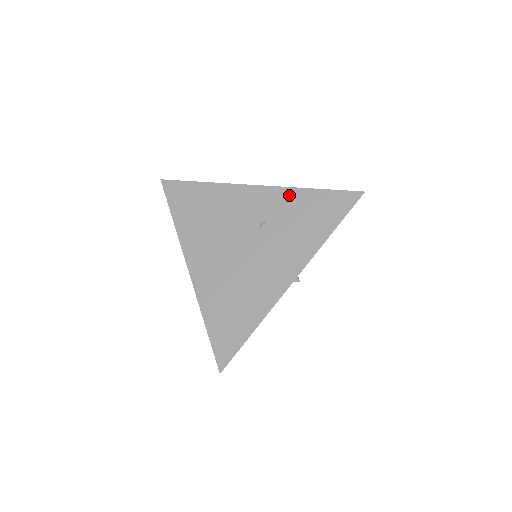
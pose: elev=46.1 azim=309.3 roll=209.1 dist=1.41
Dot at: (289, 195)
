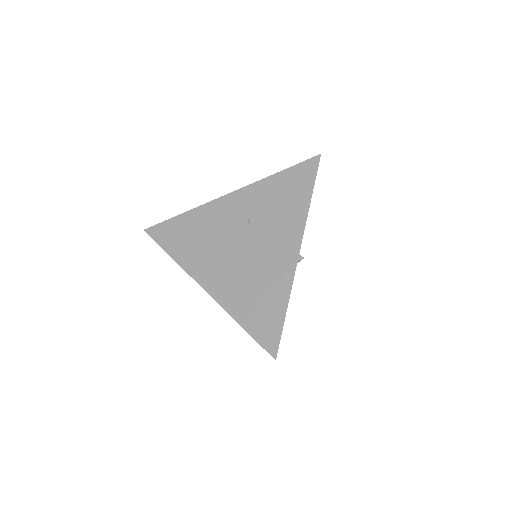
Dot at: (260, 187)
